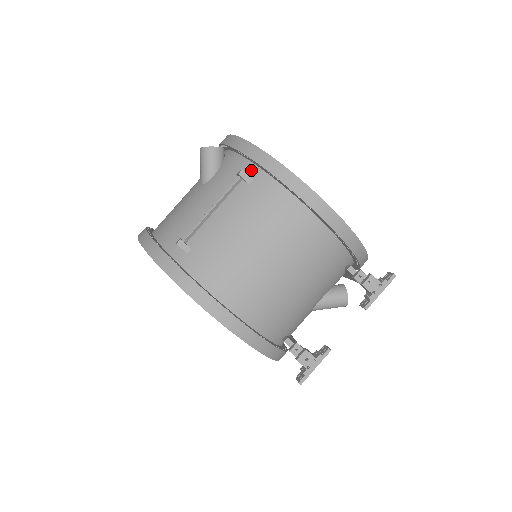
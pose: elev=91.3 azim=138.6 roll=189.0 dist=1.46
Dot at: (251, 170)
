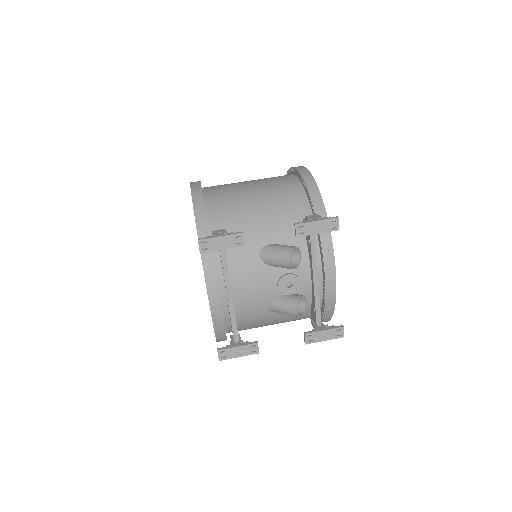
Dot at: occluded
